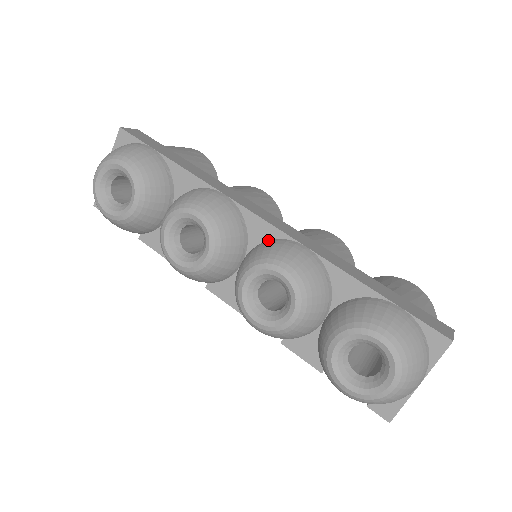
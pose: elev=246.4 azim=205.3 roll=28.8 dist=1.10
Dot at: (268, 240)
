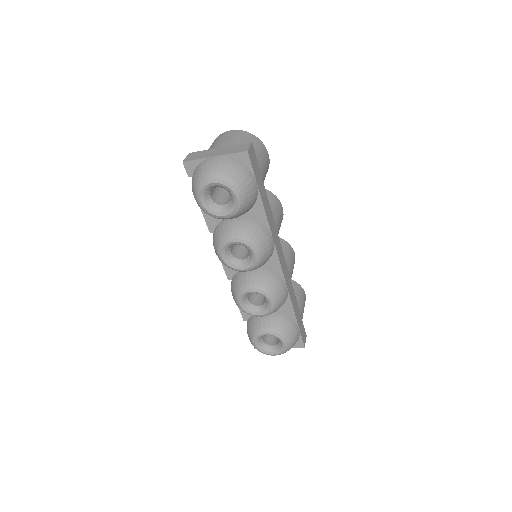
Dot at: (273, 272)
